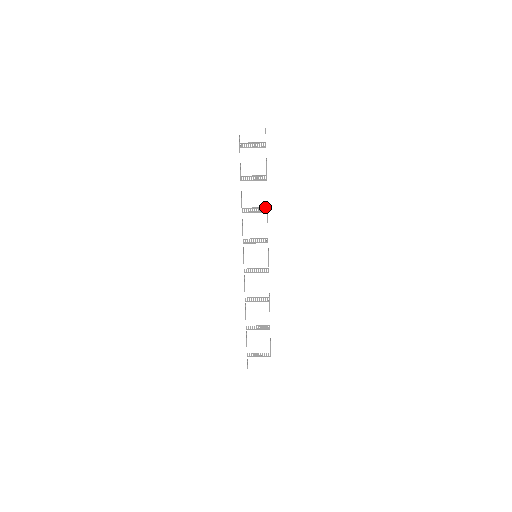
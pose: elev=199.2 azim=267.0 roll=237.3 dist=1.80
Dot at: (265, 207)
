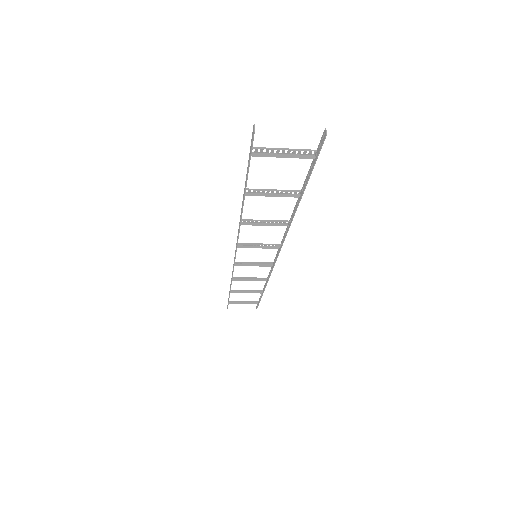
Dot at: (286, 221)
